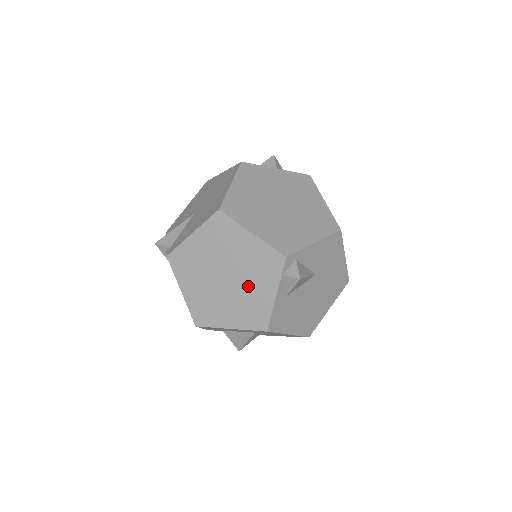
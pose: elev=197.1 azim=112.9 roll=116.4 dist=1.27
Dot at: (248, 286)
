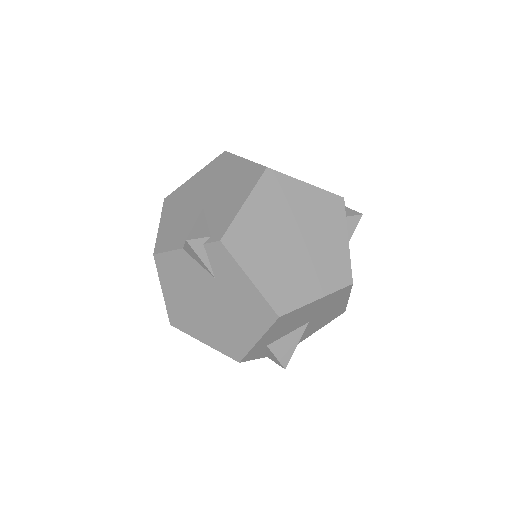
Dot at: (320, 241)
